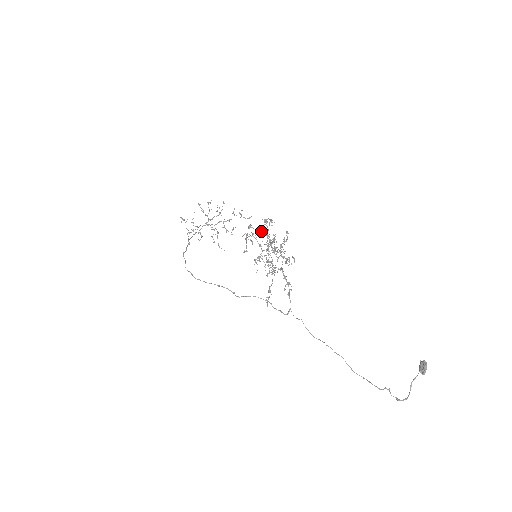
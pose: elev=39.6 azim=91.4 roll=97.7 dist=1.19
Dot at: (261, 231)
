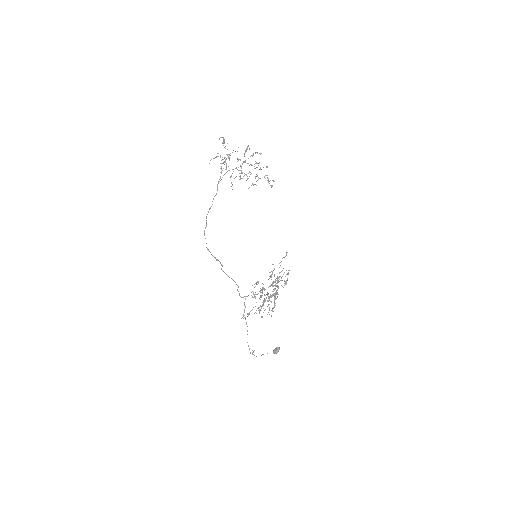
Dot at: occluded
